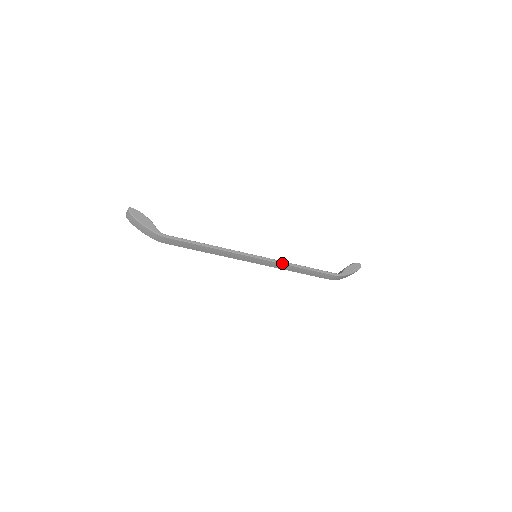
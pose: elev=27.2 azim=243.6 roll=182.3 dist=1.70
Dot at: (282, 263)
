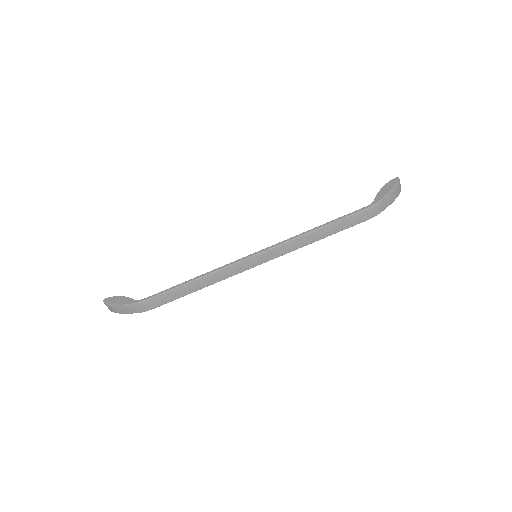
Dot at: (287, 241)
